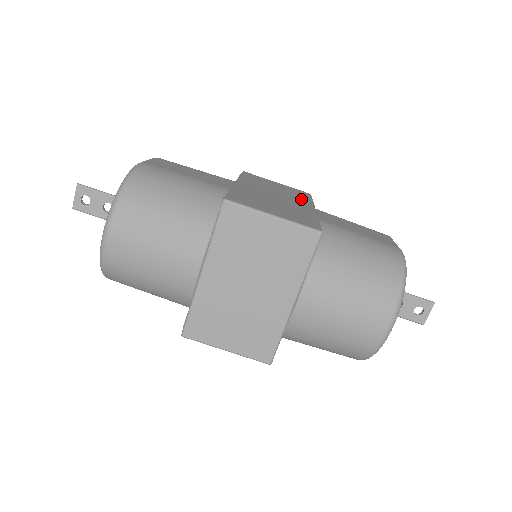
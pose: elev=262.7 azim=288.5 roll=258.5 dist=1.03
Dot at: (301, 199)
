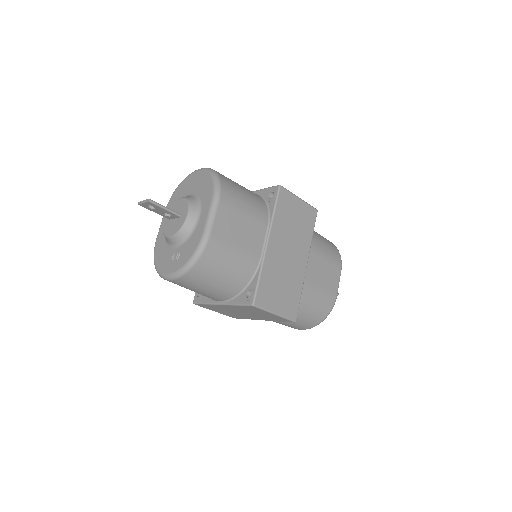
Dot at: (305, 243)
